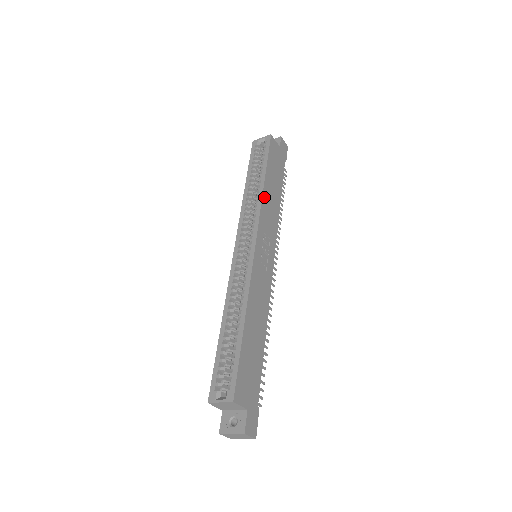
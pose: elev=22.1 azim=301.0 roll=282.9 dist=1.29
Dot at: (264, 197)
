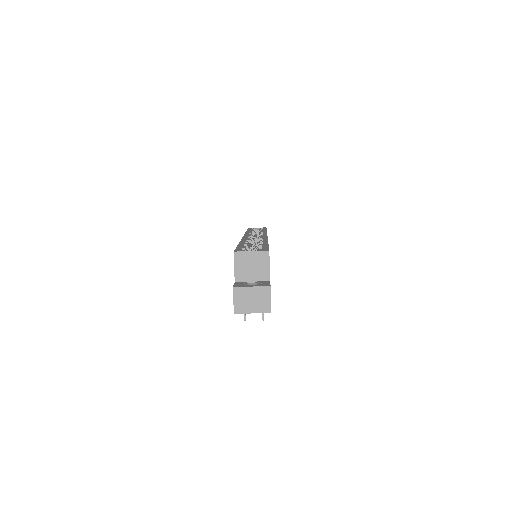
Dot at: occluded
